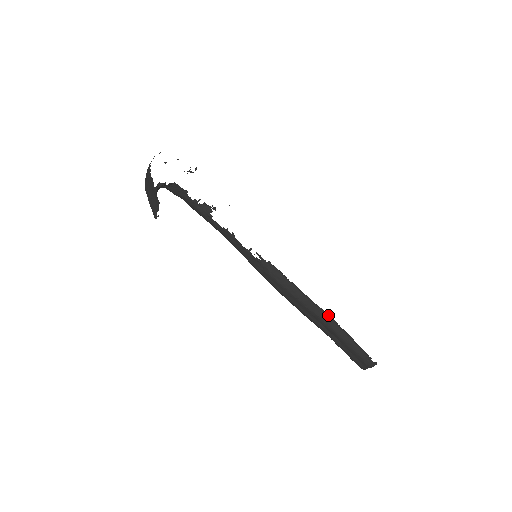
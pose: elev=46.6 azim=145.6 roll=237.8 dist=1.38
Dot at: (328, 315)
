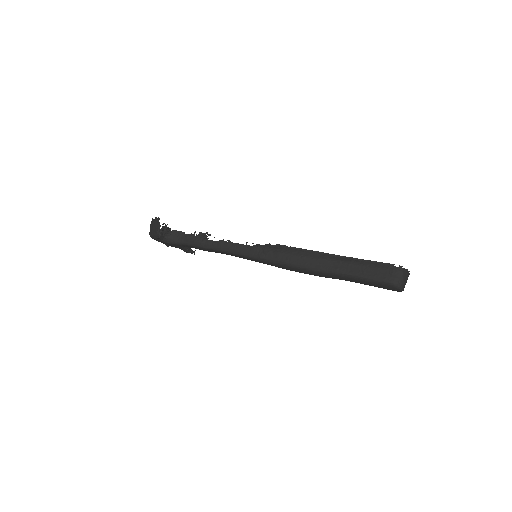
Dot at: (335, 255)
